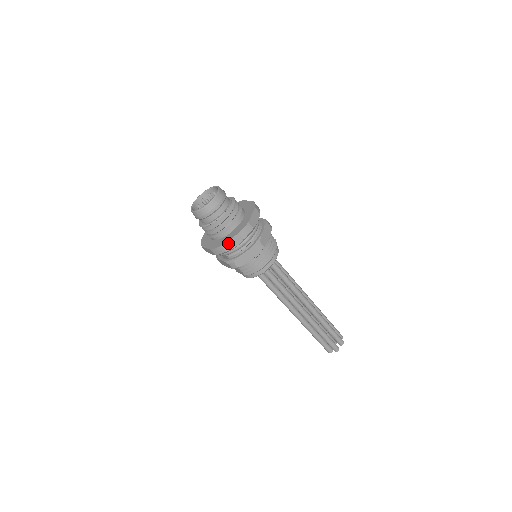
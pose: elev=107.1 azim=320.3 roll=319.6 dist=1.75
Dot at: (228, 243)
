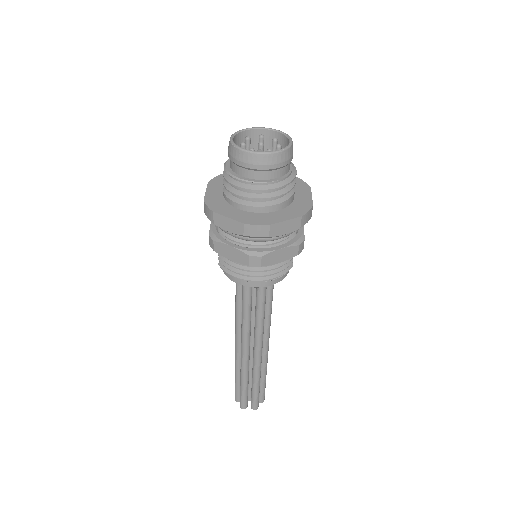
Dot at: (224, 219)
